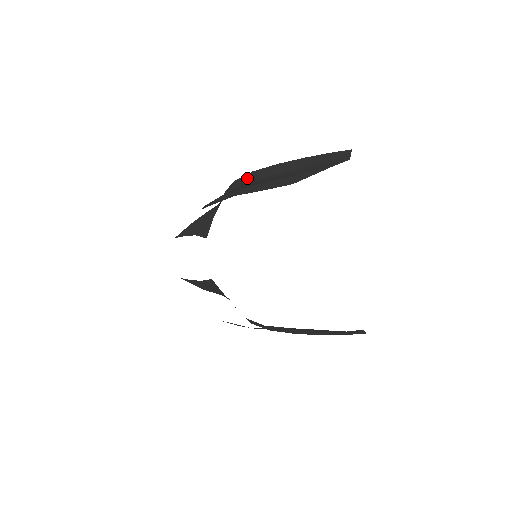
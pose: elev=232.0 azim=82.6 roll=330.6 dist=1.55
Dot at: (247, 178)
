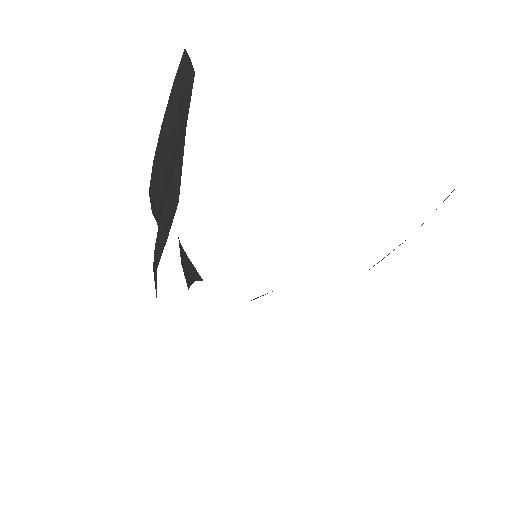
Dot at: (153, 207)
